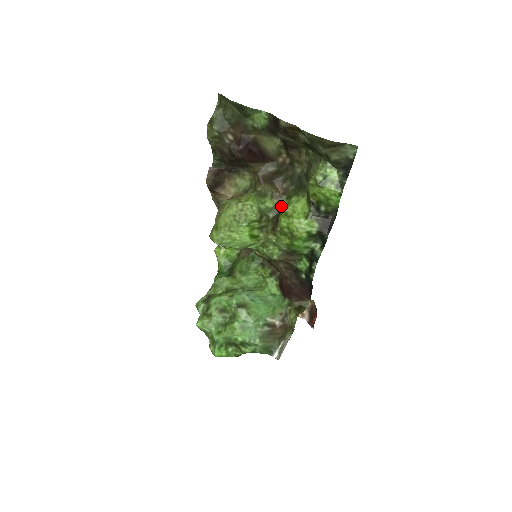
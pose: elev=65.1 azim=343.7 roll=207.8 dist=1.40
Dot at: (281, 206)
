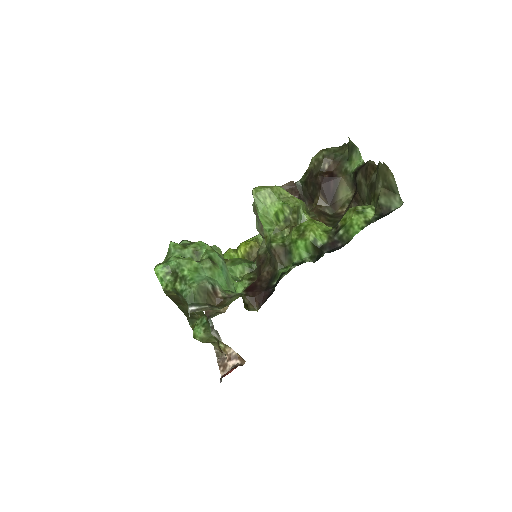
Dot at: occluded
